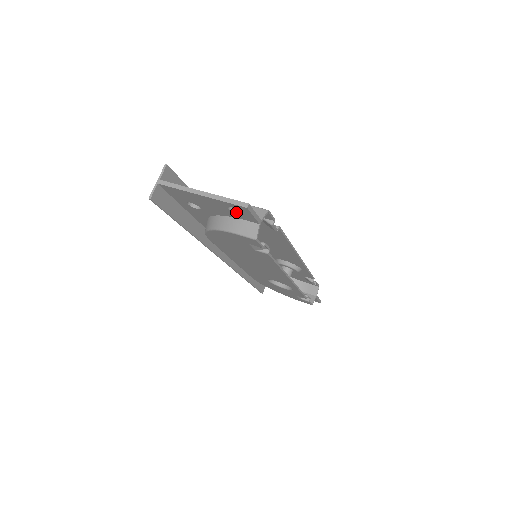
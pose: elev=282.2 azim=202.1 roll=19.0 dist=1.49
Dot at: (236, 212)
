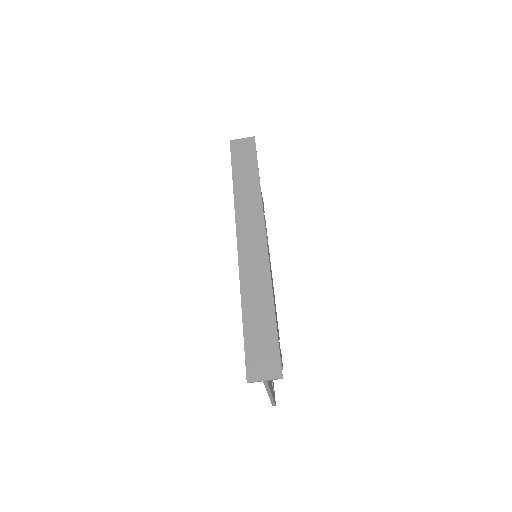
Dot at: occluded
